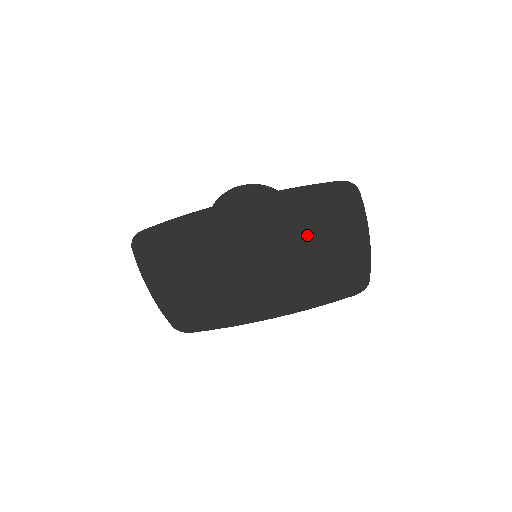
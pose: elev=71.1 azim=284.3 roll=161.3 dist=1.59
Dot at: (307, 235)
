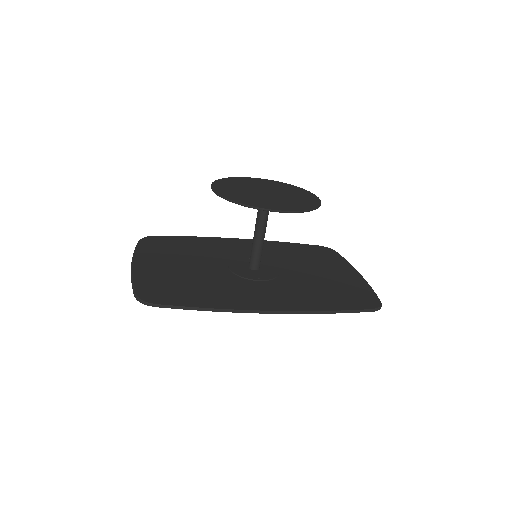
Dot at: (314, 283)
